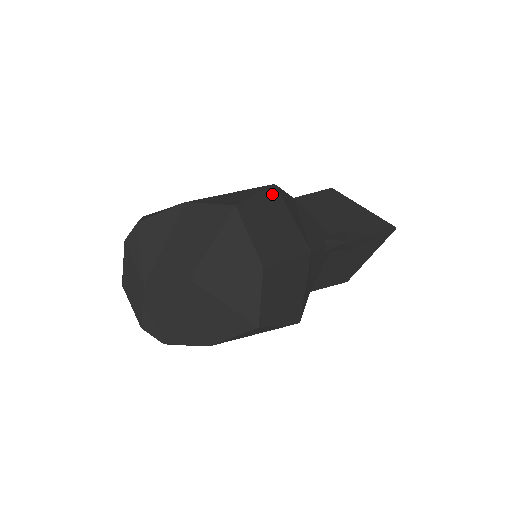
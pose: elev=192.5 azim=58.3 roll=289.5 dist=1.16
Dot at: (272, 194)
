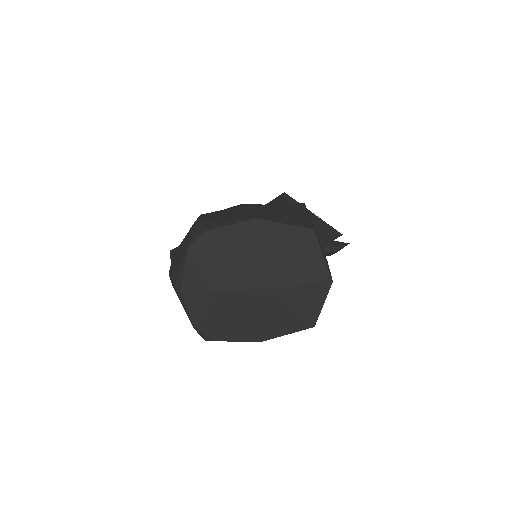
Dot at: (308, 213)
